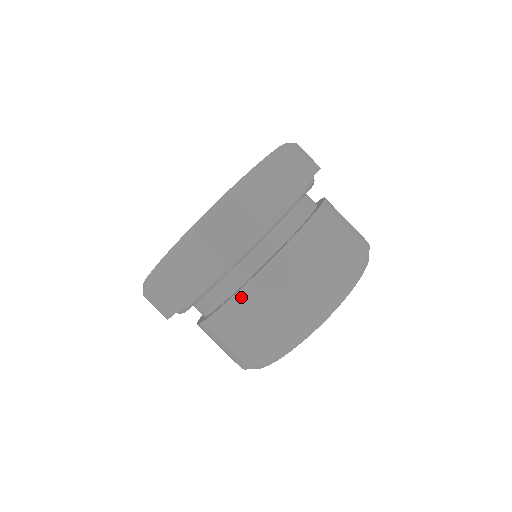
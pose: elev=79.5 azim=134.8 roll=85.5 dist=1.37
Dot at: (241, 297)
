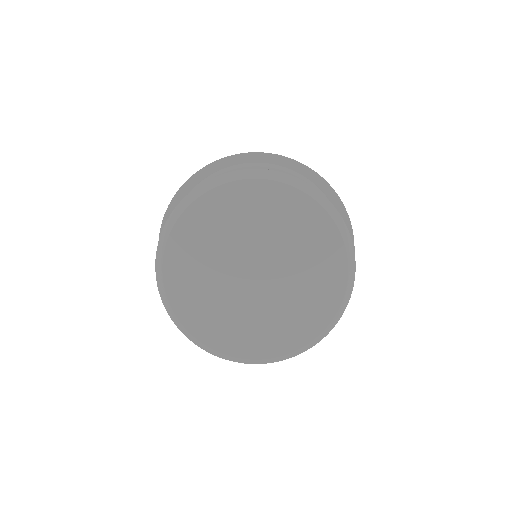
Dot at: occluded
